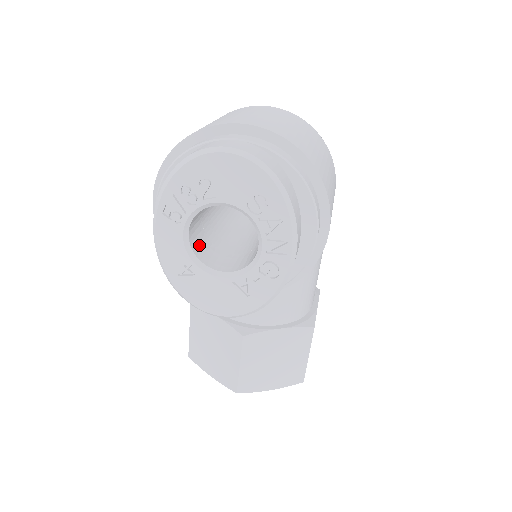
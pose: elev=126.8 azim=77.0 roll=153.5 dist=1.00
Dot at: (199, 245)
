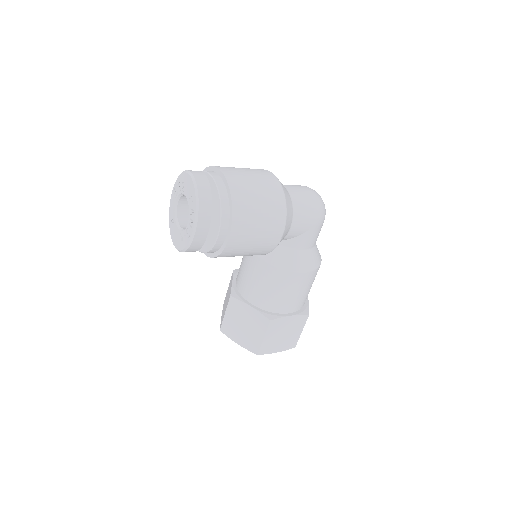
Dot at: (185, 213)
